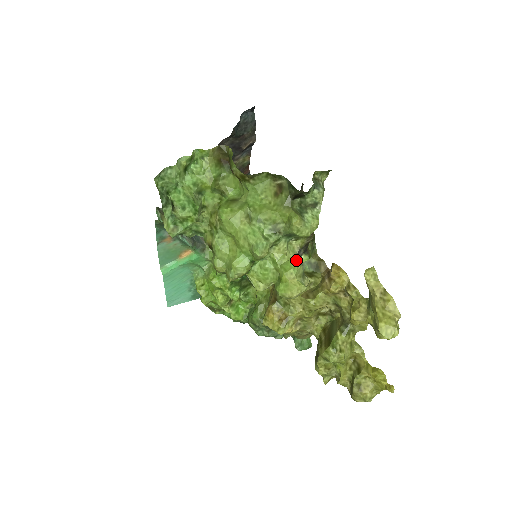
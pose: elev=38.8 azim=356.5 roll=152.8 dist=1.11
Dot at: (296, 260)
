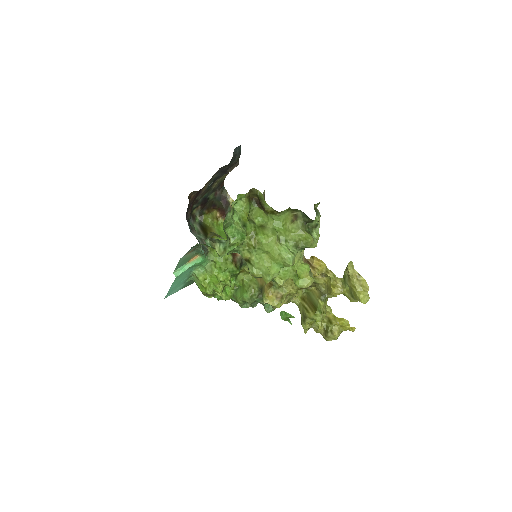
Dot at: occluded
